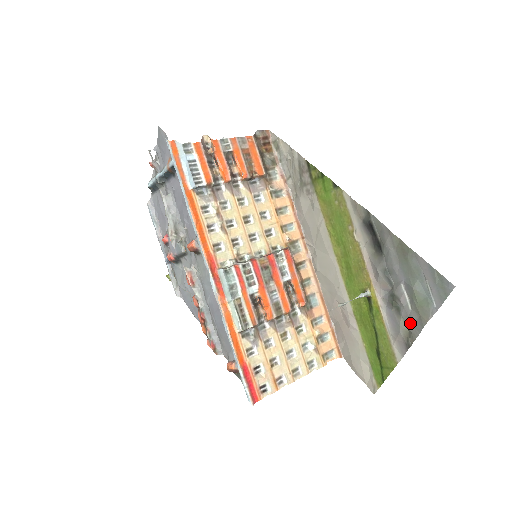
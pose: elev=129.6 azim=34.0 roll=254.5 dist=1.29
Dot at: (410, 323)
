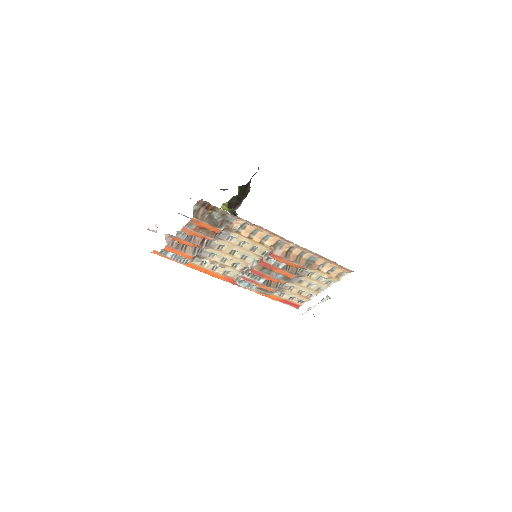
Dot at: occluded
